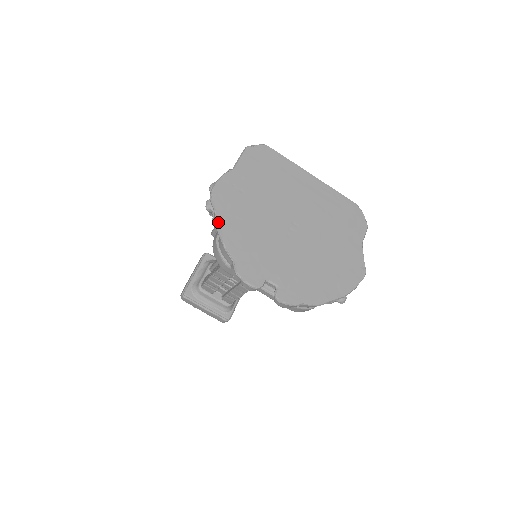
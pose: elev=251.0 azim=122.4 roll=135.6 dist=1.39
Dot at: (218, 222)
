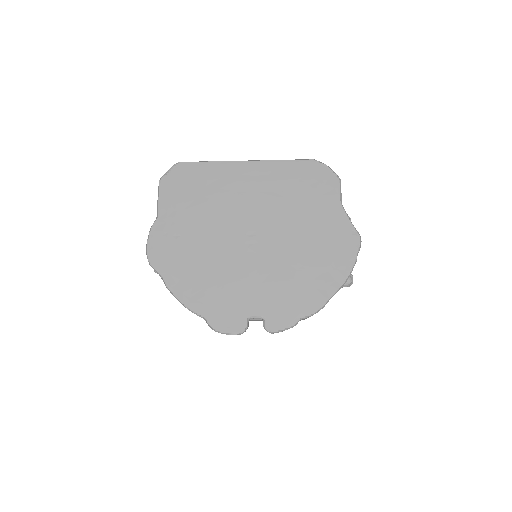
Dot at: (169, 287)
